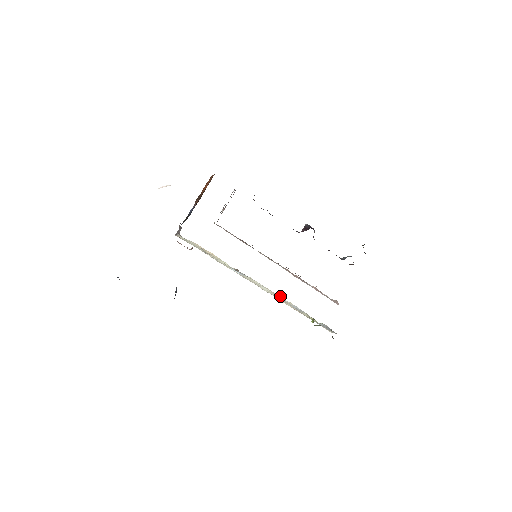
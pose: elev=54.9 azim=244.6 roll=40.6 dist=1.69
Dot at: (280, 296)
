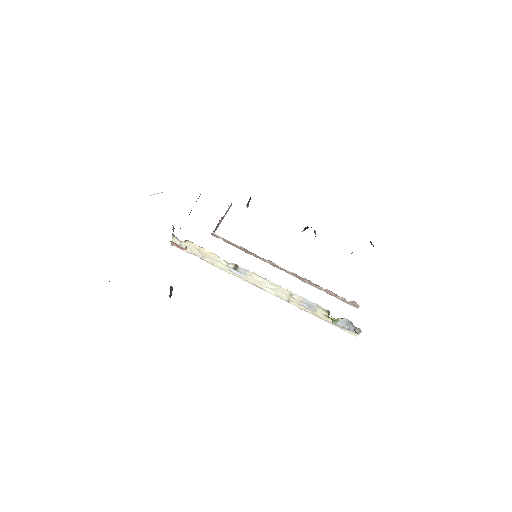
Dot at: (286, 289)
